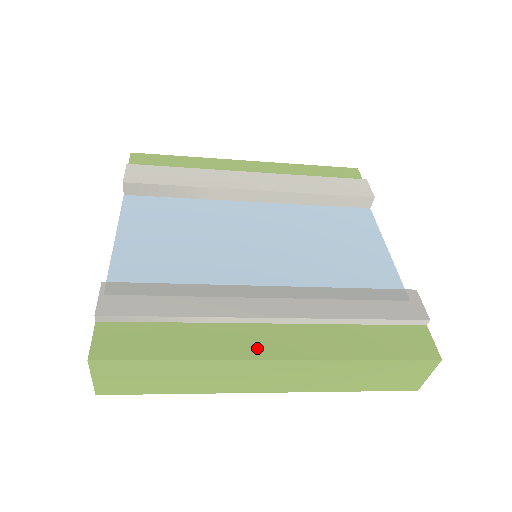
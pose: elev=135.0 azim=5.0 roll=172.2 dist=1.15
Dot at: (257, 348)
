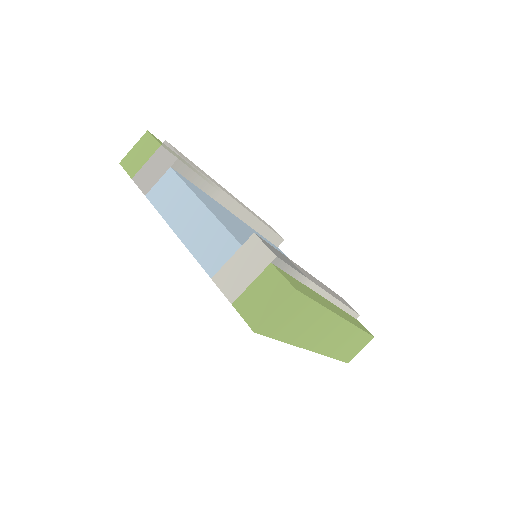
Dot at: (334, 310)
